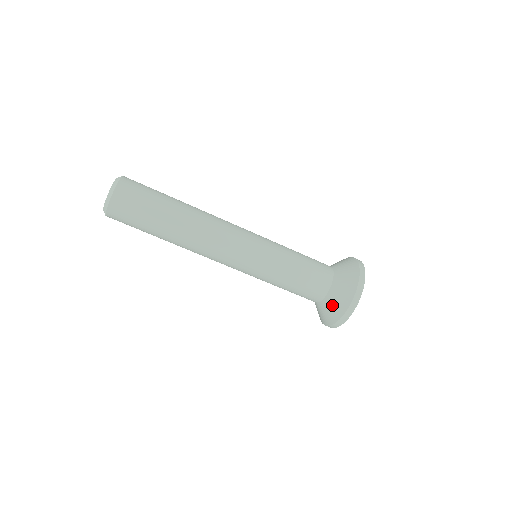
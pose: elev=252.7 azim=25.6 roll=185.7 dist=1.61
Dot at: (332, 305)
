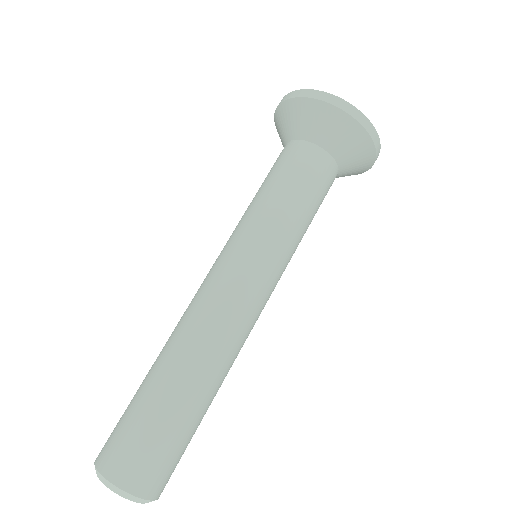
Dot at: occluded
